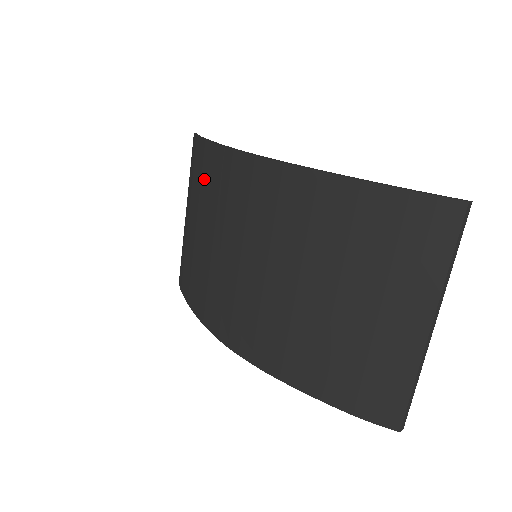
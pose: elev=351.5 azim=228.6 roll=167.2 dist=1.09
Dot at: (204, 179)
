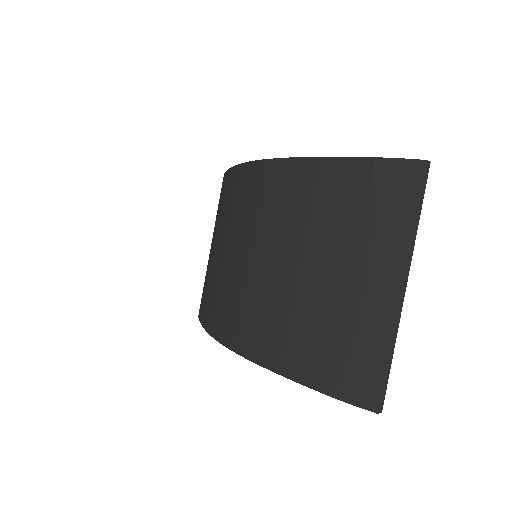
Dot at: (223, 201)
